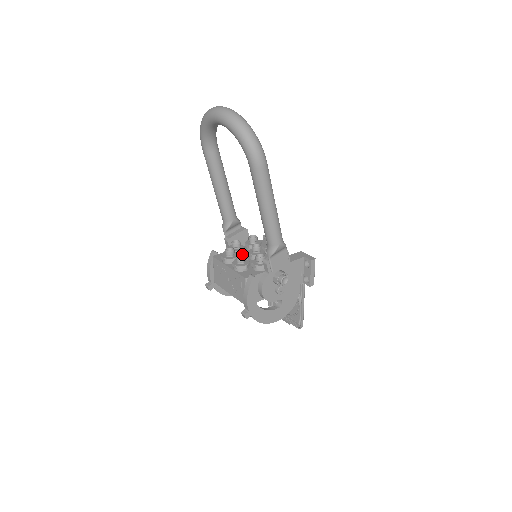
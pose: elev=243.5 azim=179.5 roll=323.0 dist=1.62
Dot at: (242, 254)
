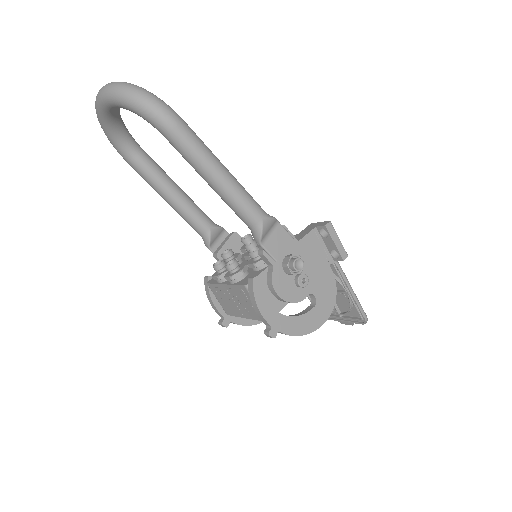
Dot at: (232, 260)
